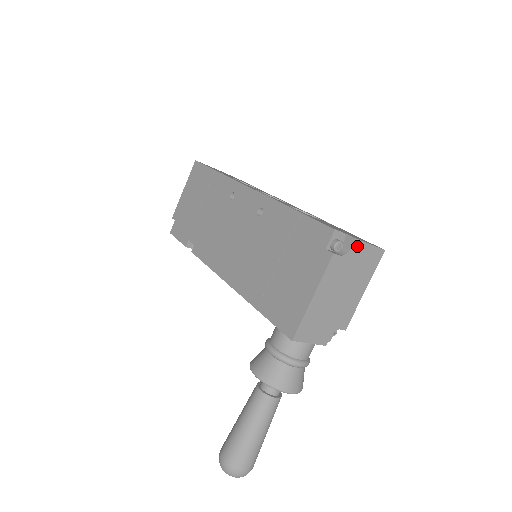
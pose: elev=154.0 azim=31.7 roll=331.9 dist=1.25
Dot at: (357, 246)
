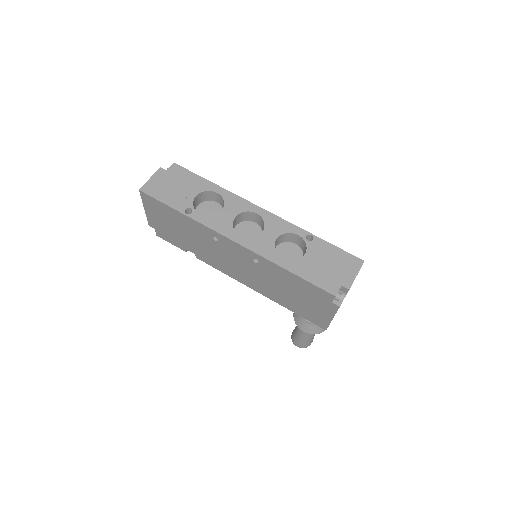
Dot at: (350, 287)
